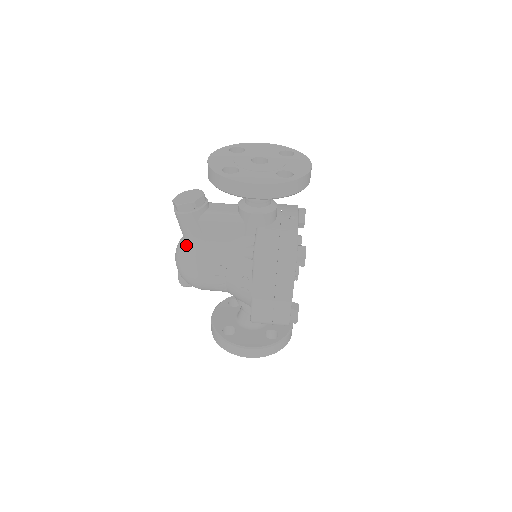
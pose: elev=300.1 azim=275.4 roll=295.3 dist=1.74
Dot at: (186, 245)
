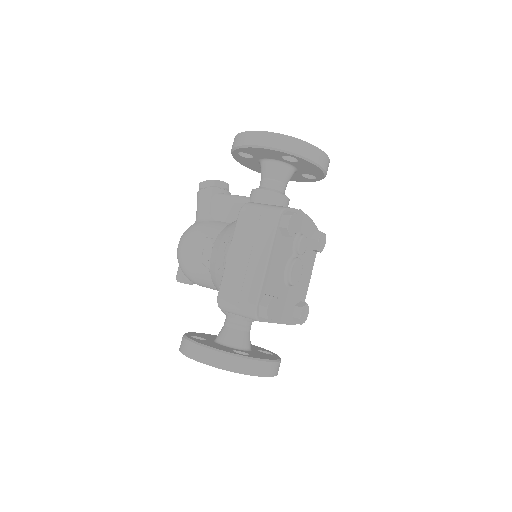
Dot at: (194, 223)
